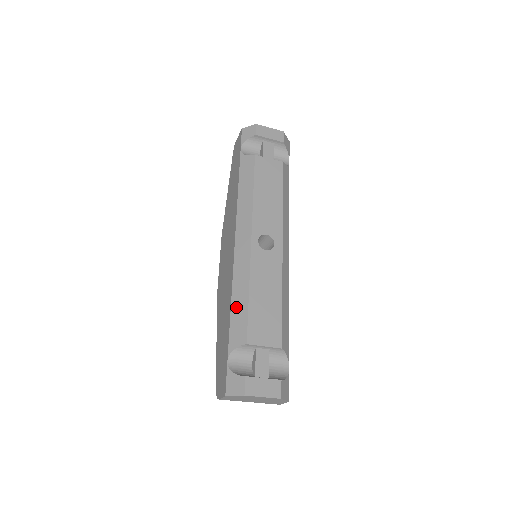
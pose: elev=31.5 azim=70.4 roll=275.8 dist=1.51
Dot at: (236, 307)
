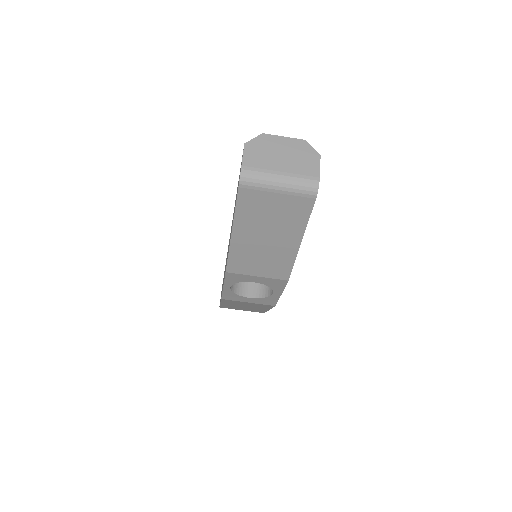
Dot at: occluded
